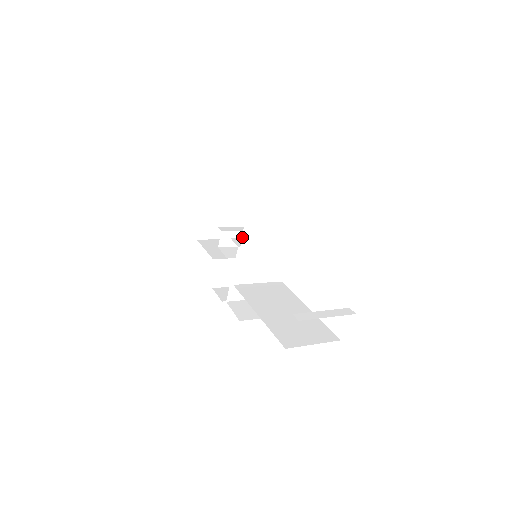
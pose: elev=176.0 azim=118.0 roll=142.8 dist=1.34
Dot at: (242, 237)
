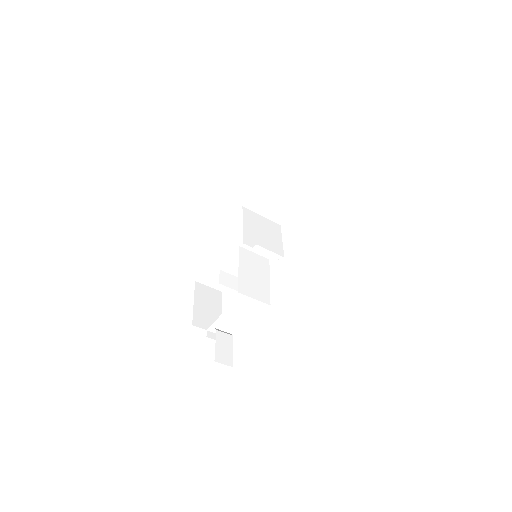
Dot at: (243, 214)
